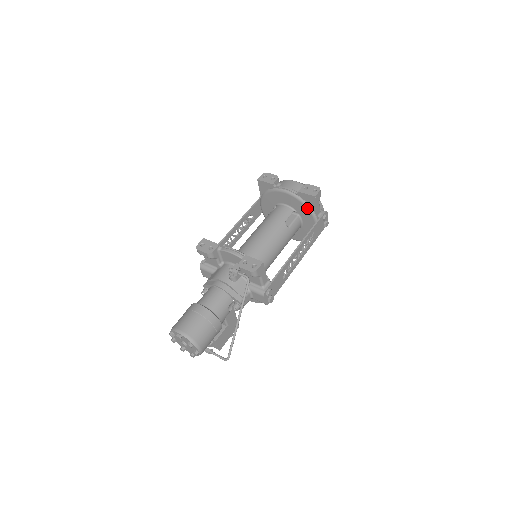
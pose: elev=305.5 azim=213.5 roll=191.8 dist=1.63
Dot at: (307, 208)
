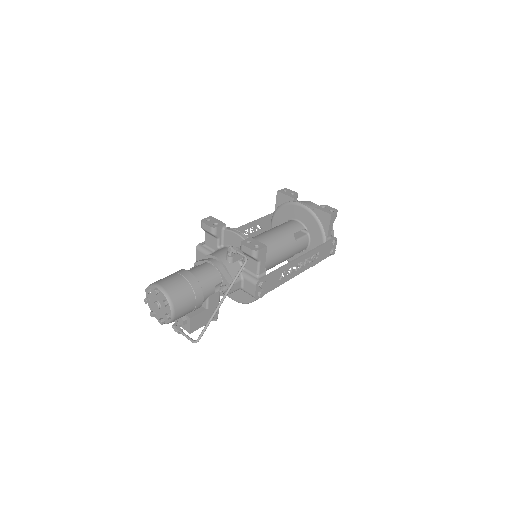
Dot at: (319, 226)
